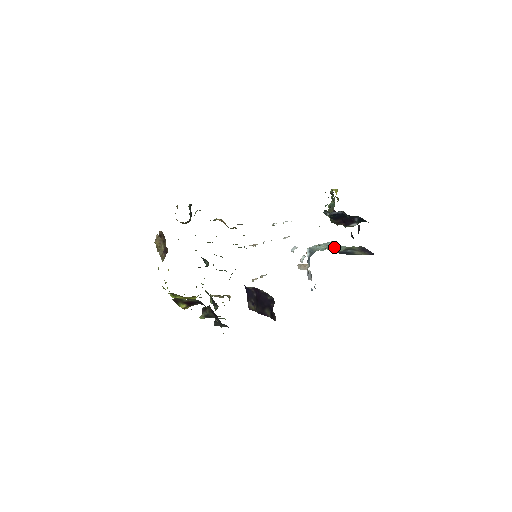
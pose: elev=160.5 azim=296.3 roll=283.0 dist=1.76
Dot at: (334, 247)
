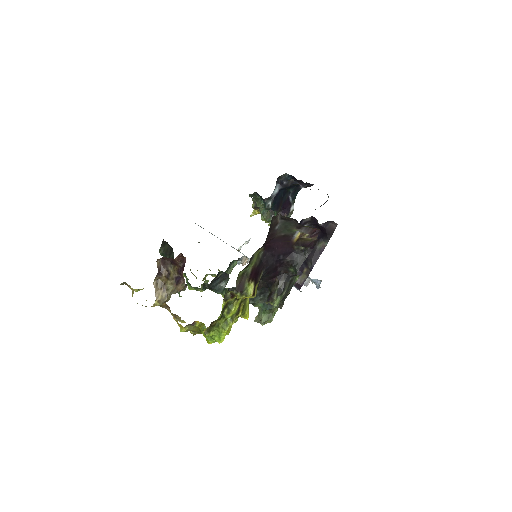
Dot at: occluded
